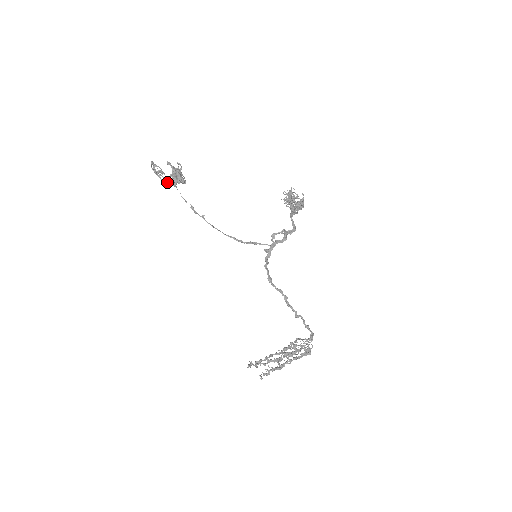
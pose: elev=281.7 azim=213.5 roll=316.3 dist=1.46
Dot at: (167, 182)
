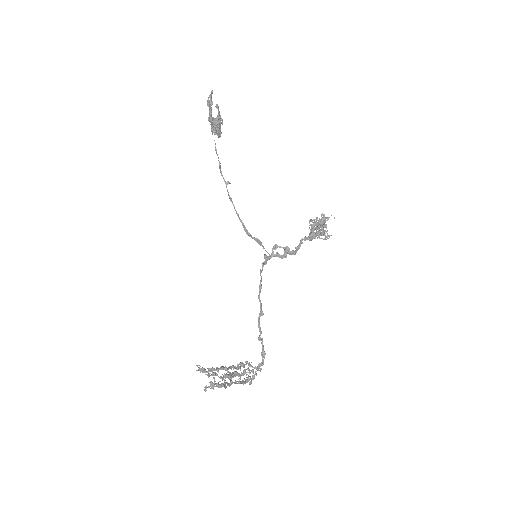
Dot at: (212, 122)
